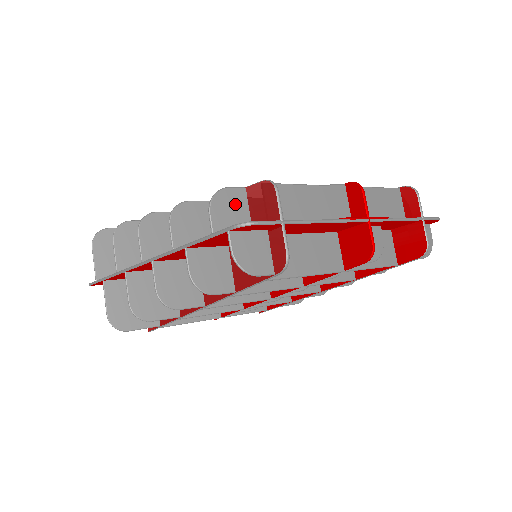
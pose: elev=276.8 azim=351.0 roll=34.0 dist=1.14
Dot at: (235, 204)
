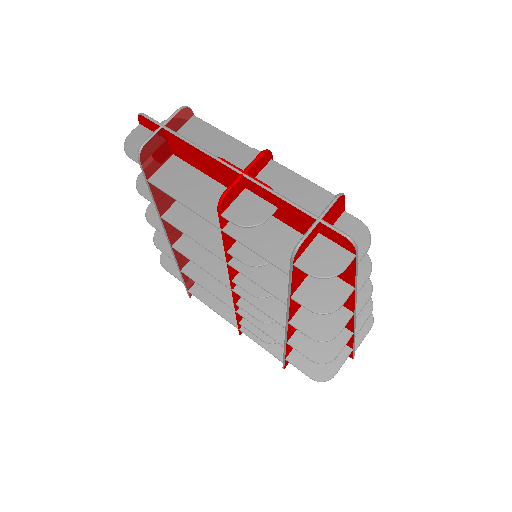
Dot at: occluded
